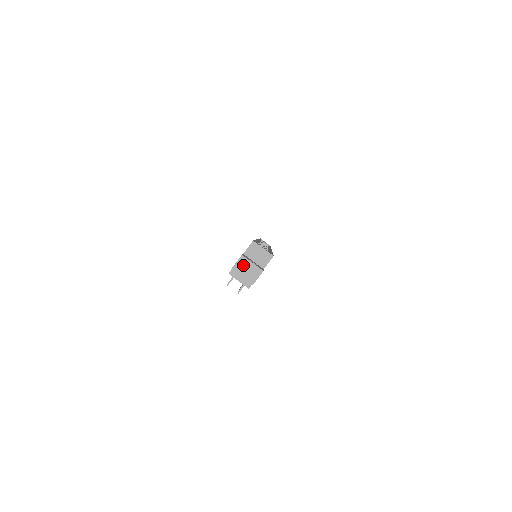
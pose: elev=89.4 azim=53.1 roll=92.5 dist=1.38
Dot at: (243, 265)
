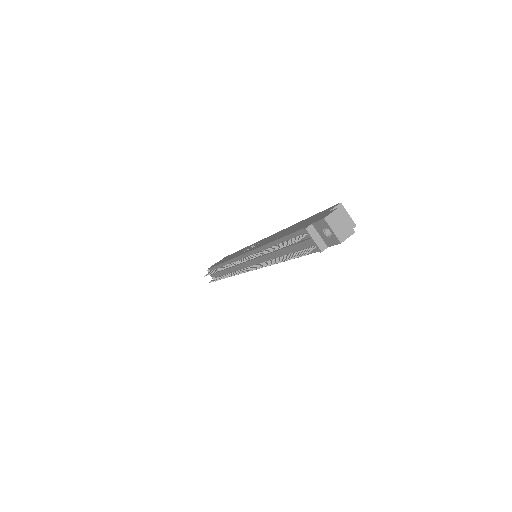
Dot at: (337, 218)
